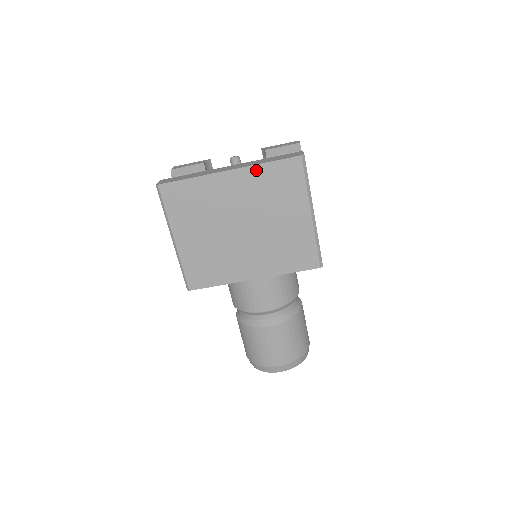
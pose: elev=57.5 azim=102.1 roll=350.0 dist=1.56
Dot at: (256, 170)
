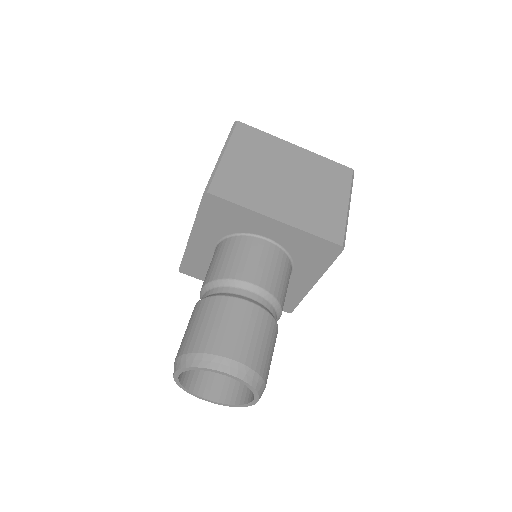
Dot at: (317, 157)
